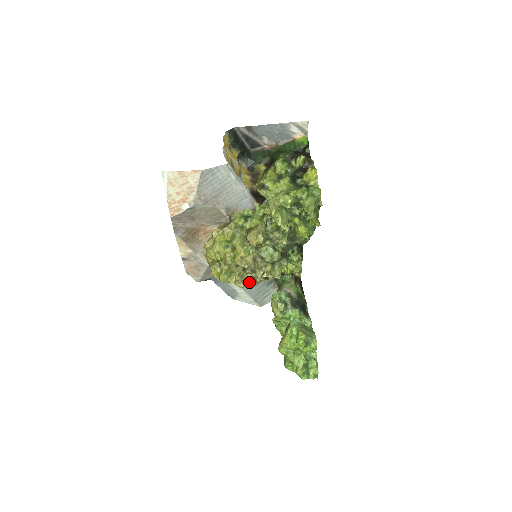
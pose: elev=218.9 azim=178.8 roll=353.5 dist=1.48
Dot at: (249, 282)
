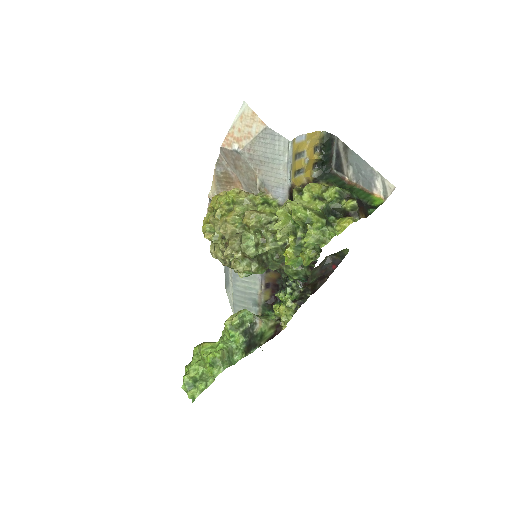
Dot at: (218, 253)
